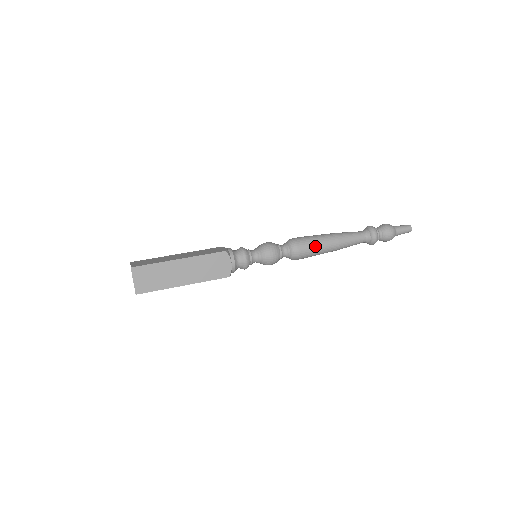
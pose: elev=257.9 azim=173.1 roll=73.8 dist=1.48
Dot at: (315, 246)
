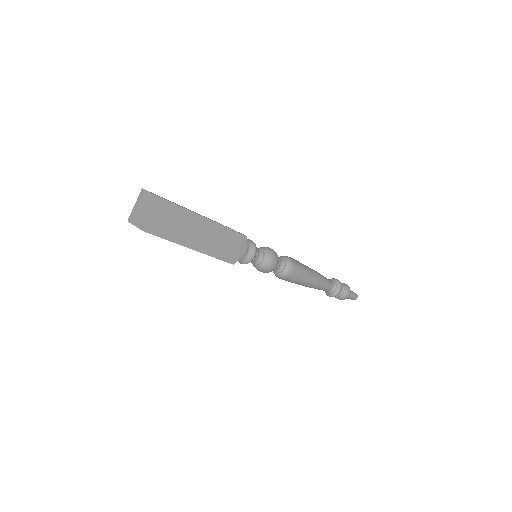
Dot at: (304, 275)
